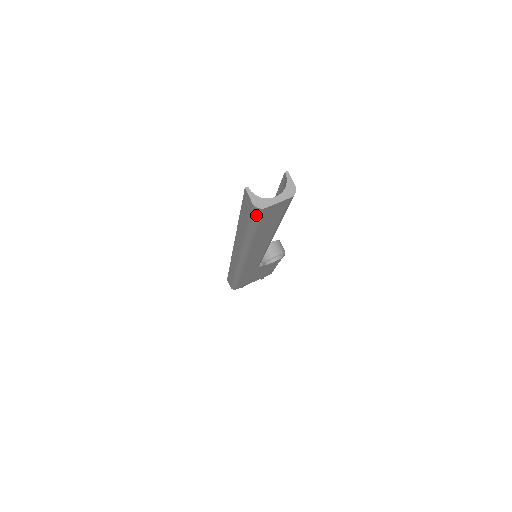
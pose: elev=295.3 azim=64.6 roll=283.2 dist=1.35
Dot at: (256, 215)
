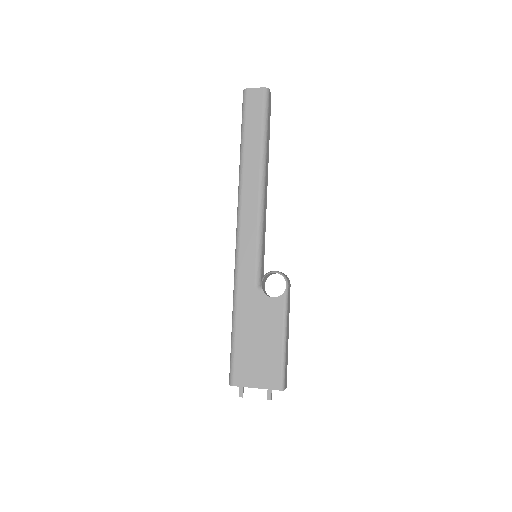
Dot at: (244, 102)
